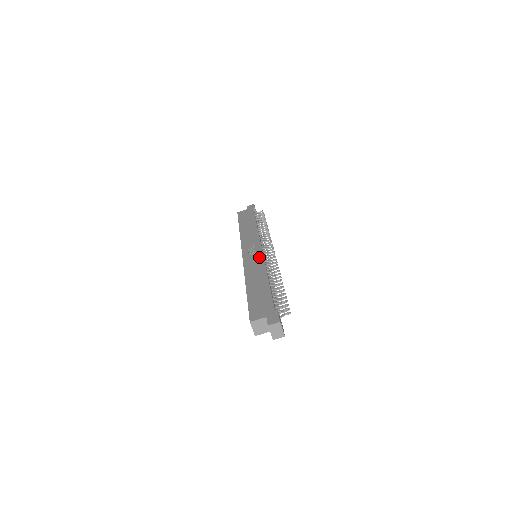
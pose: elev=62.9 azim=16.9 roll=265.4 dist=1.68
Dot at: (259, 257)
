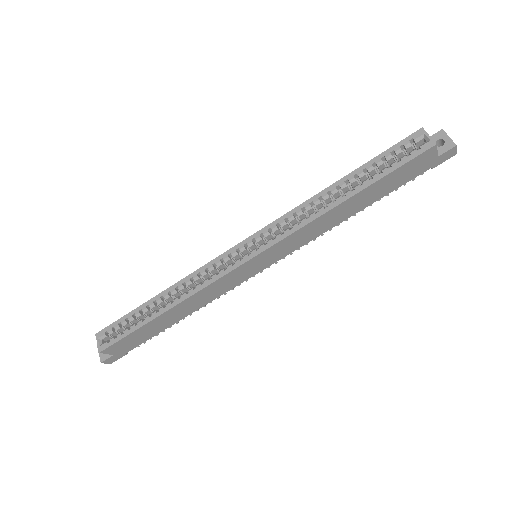
Dot at: occluded
